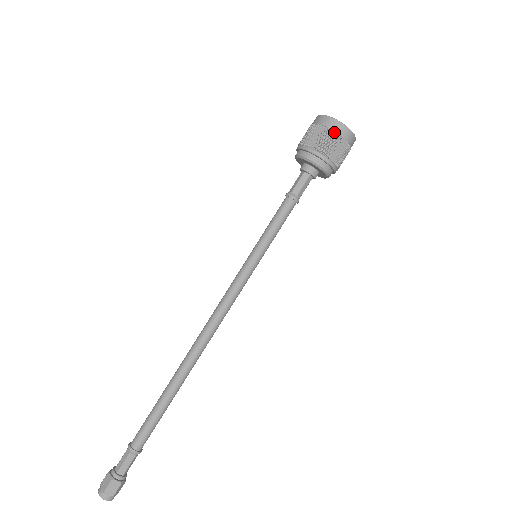
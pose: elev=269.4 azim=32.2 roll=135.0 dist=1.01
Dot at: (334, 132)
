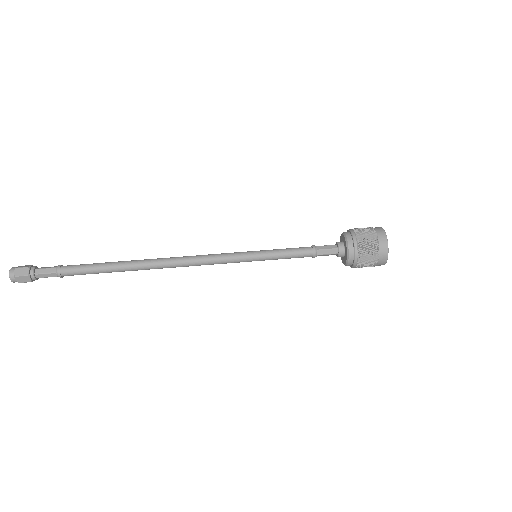
Dot at: (376, 235)
